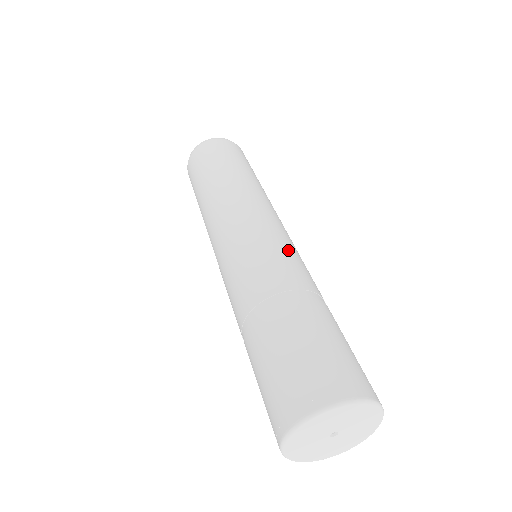
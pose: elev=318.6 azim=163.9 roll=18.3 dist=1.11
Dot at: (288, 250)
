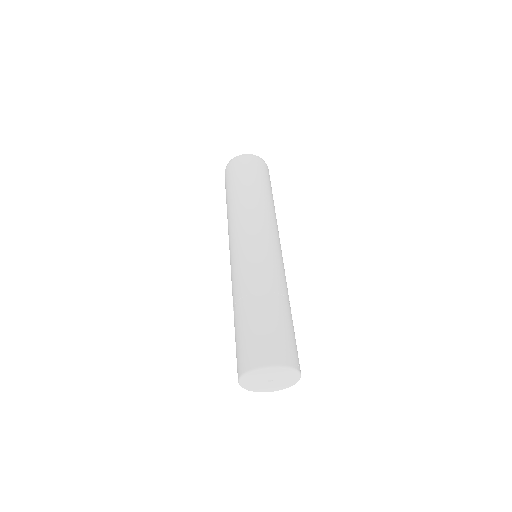
Dot at: (279, 264)
